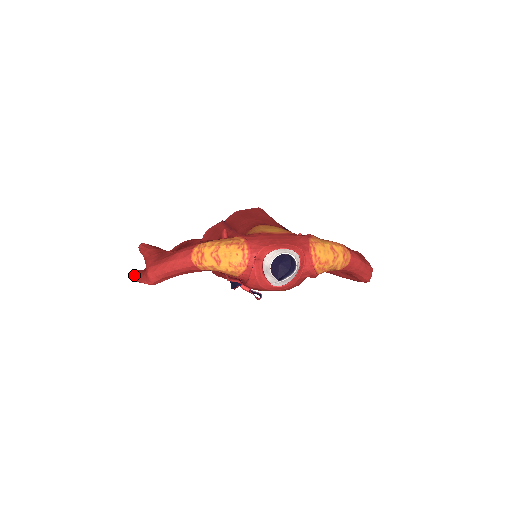
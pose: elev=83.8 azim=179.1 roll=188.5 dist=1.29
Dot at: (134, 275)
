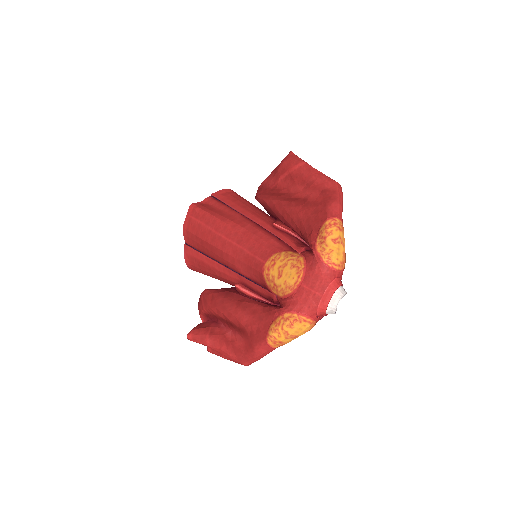
Dot at: occluded
